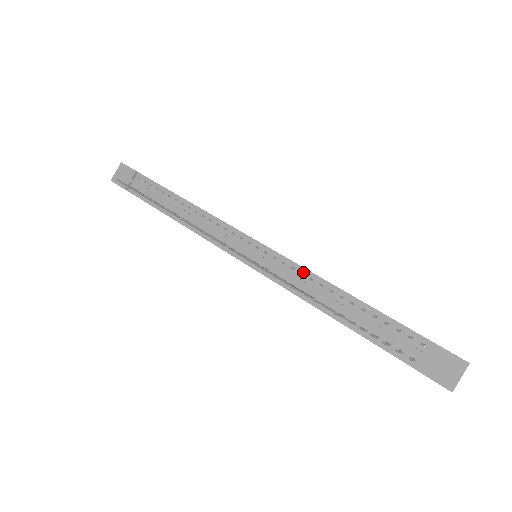
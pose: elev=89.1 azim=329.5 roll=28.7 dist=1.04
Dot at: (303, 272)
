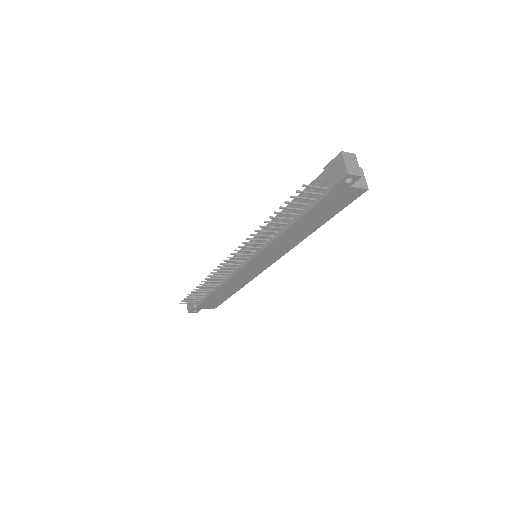
Dot at: (266, 229)
